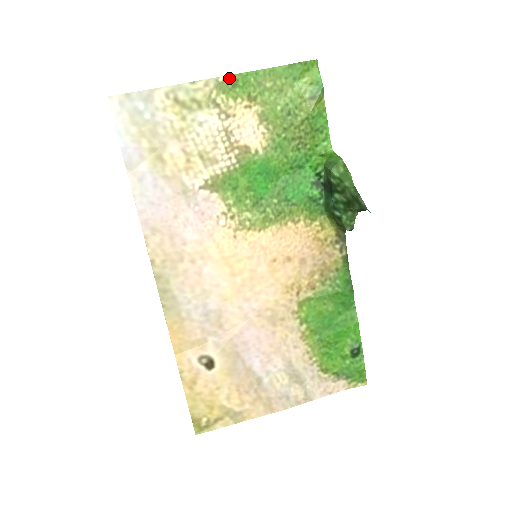
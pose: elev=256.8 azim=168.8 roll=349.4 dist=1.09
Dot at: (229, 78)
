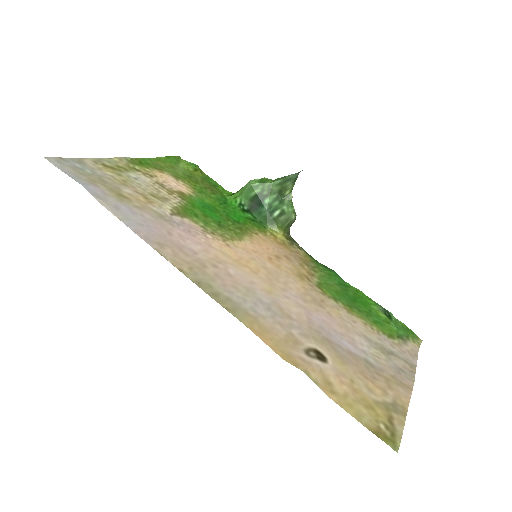
Dot at: (133, 159)
